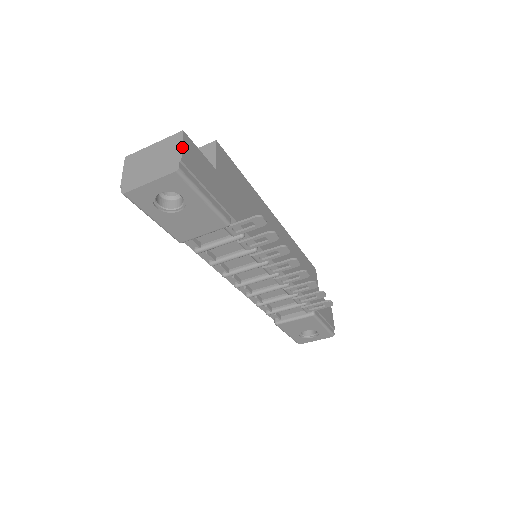
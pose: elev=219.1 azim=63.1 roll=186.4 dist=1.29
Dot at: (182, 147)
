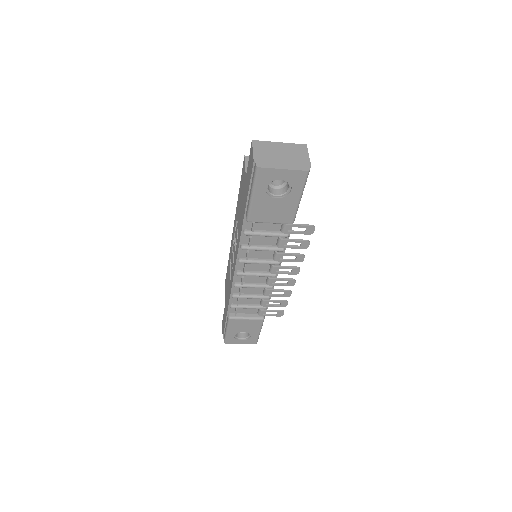
Dot at: occluded
